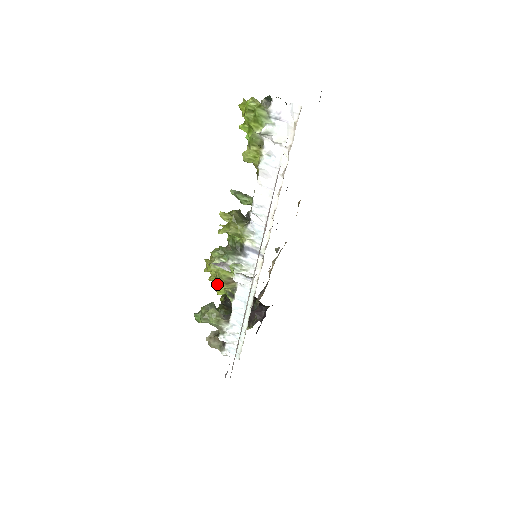
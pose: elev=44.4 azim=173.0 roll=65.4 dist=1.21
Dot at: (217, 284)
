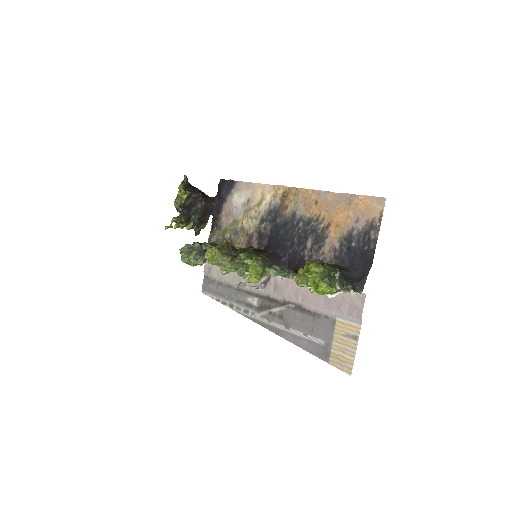
Dot at: (217, 266)
